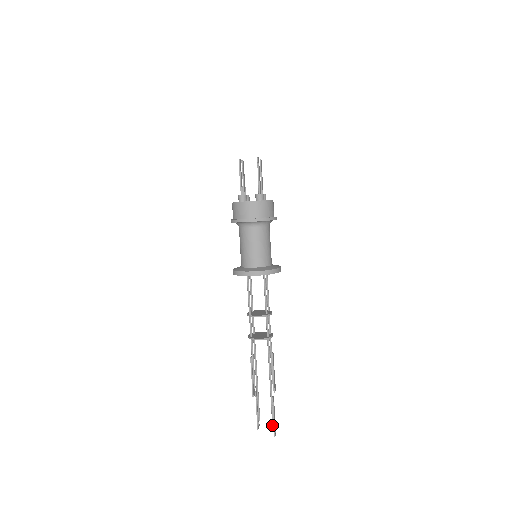
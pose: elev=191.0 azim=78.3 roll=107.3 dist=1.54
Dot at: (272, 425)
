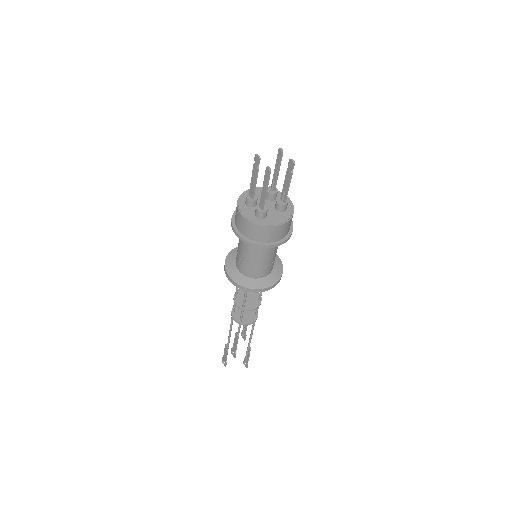
Dot at: occluded
